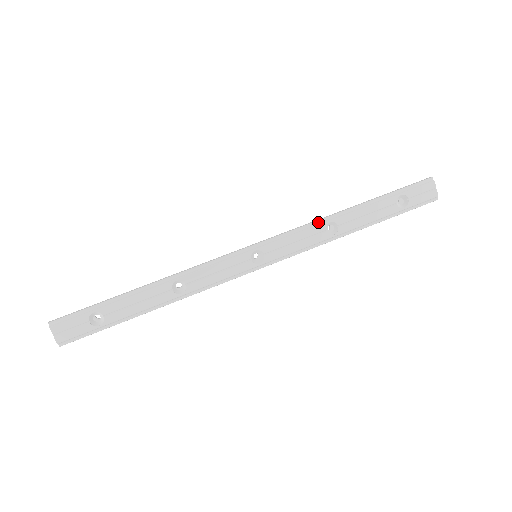
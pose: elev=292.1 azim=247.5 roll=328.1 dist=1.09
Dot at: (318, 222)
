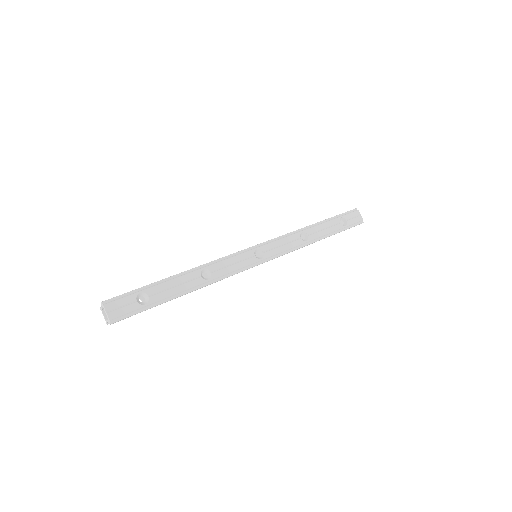
Dot at: (294, 232)
